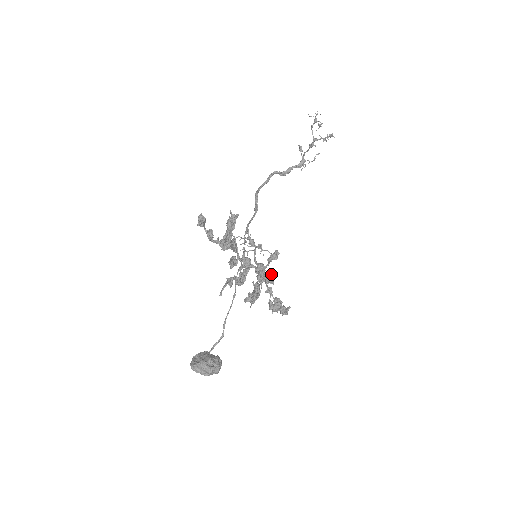
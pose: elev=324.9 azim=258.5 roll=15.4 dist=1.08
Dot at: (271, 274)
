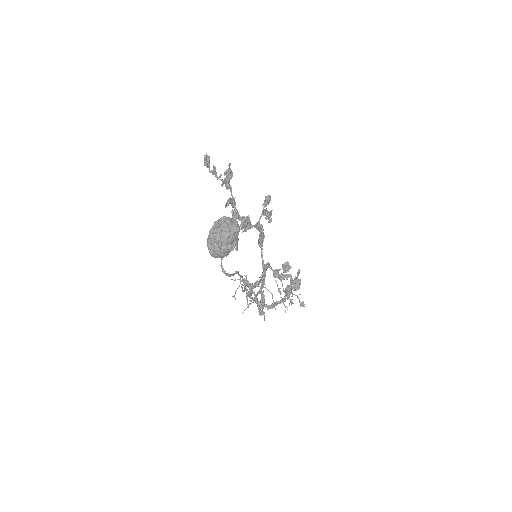
Dot at: (269, 212)
